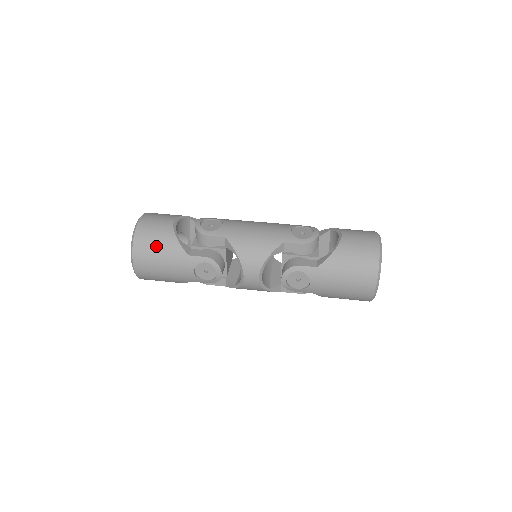
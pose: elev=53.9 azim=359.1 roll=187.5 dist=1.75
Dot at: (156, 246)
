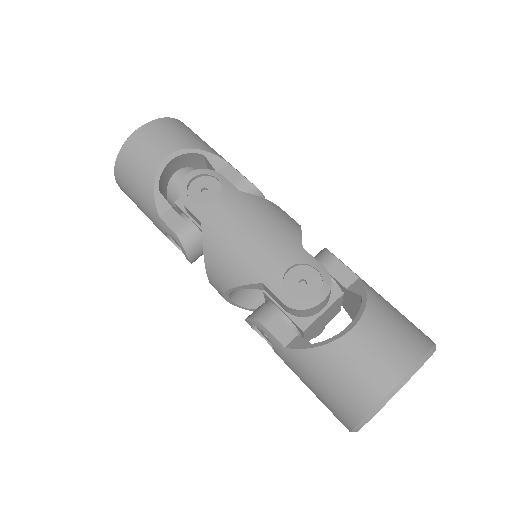
Dot at: (133, 182)
